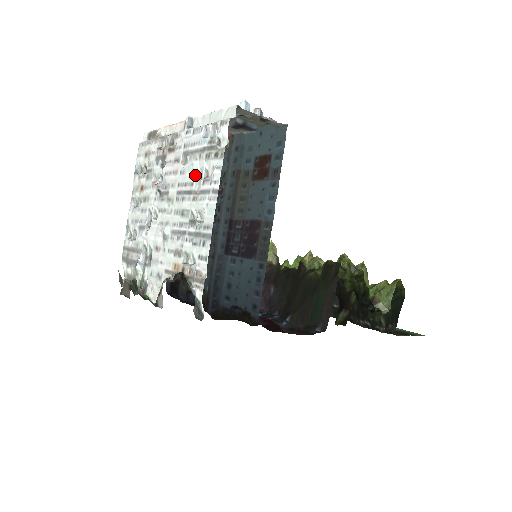
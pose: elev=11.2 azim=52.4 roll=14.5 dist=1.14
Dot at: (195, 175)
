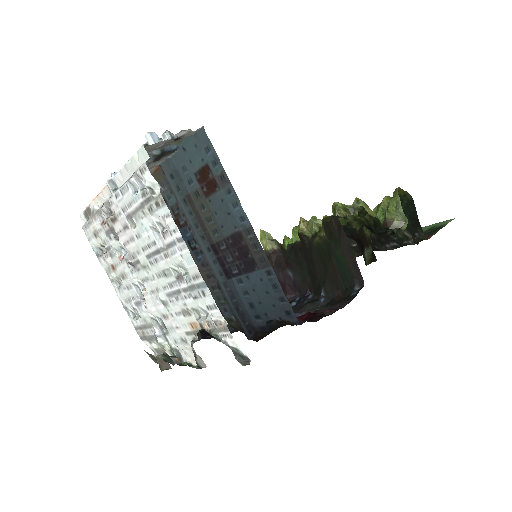
Dot at: (151, 233)
